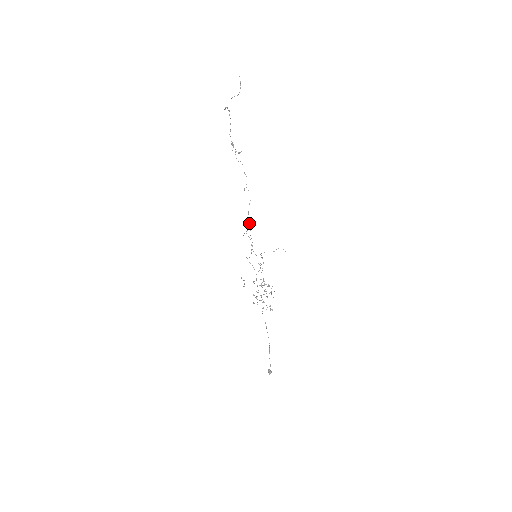
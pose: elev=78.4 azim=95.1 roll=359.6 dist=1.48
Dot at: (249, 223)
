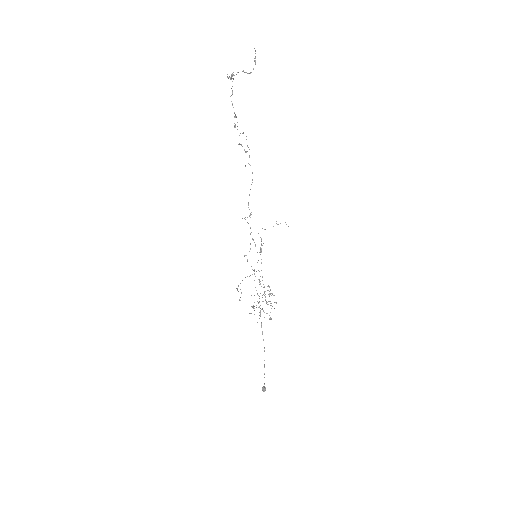
Dot at: occluded
